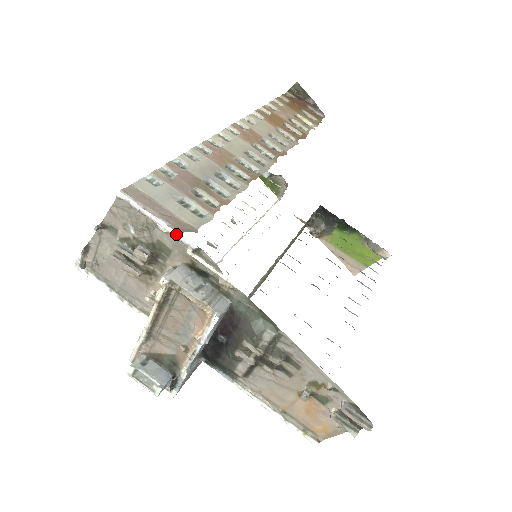
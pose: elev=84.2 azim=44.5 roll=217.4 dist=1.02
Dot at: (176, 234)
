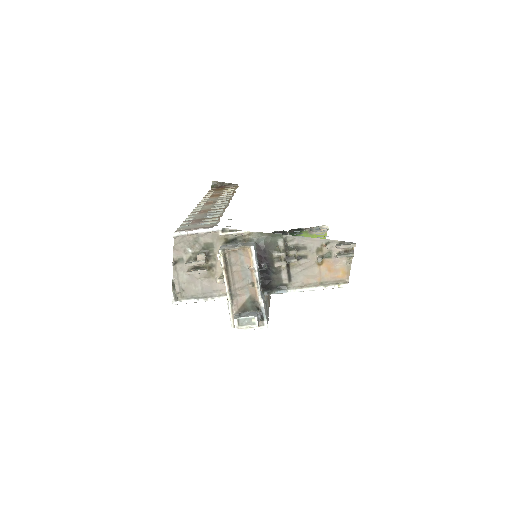
Dot at: (210, 230)
